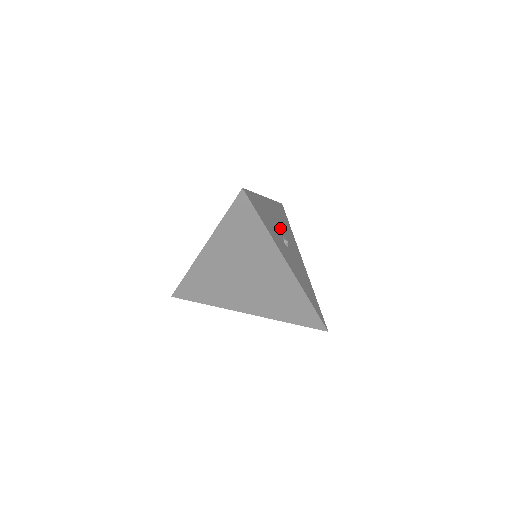
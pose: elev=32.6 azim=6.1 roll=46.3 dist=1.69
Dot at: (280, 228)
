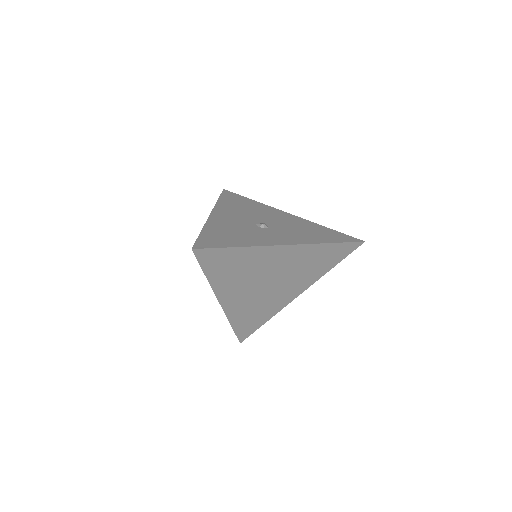
Dot at: (246, 220)
